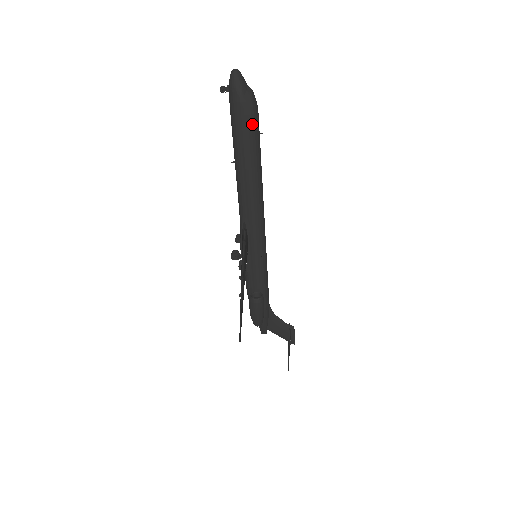
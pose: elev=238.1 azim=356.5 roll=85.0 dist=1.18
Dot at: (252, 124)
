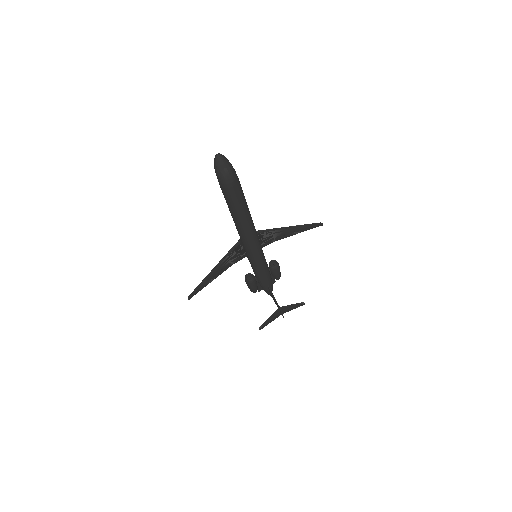
Dot at: (226, 193)
